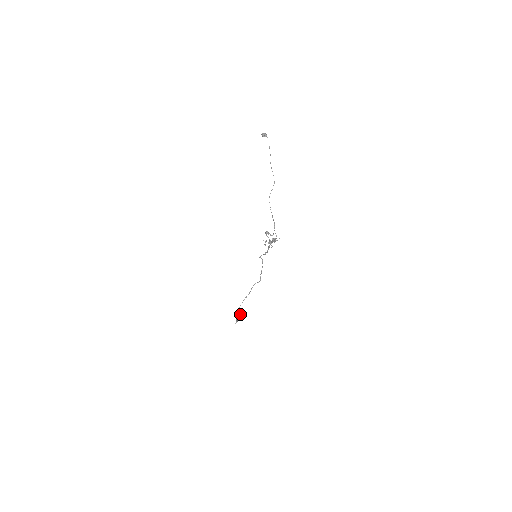
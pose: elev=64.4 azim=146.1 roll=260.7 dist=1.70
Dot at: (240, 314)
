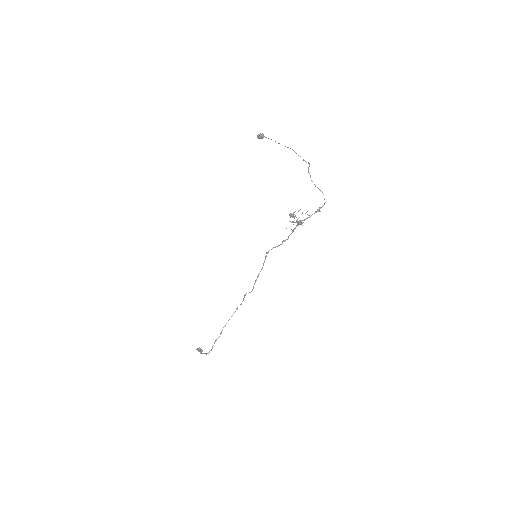
Dot at: (202, 350)
